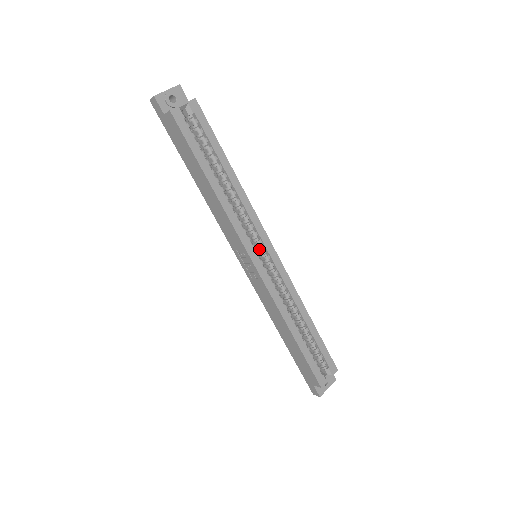
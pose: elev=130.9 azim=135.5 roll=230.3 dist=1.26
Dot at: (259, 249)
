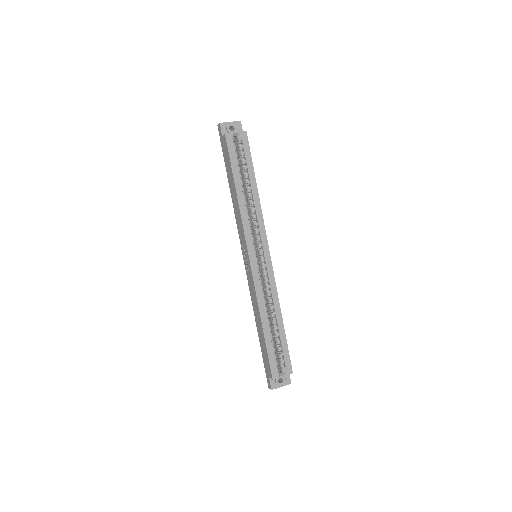
Dot at: (258, 250)
